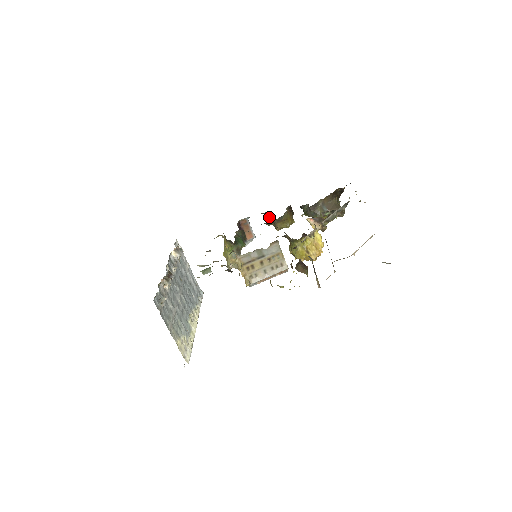
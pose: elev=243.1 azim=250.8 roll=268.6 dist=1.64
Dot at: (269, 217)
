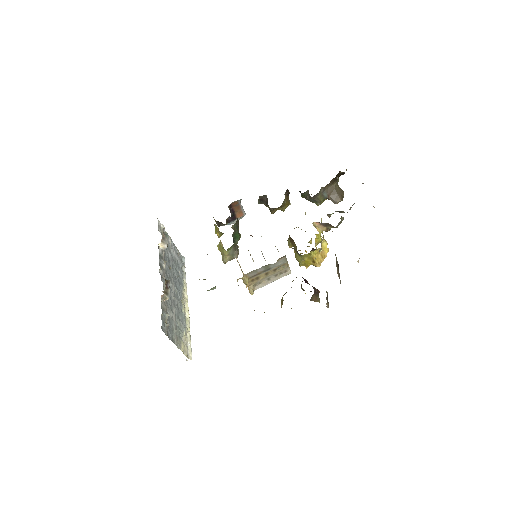
Dot at: (264, 200)
